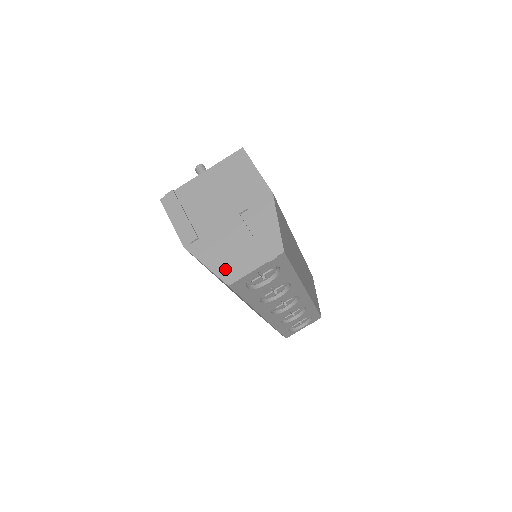
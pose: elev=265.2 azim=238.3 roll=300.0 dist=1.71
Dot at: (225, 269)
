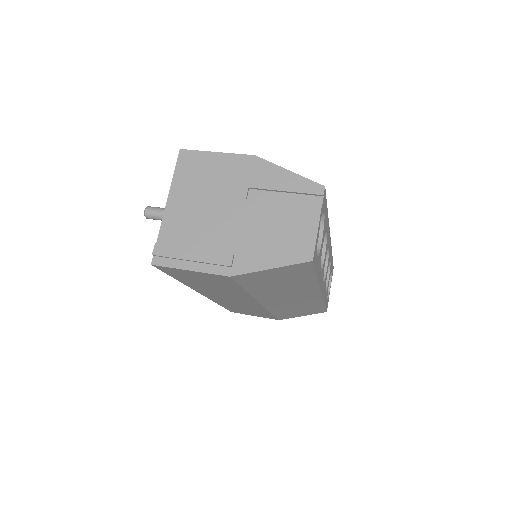
Dot at: (292, 252)
